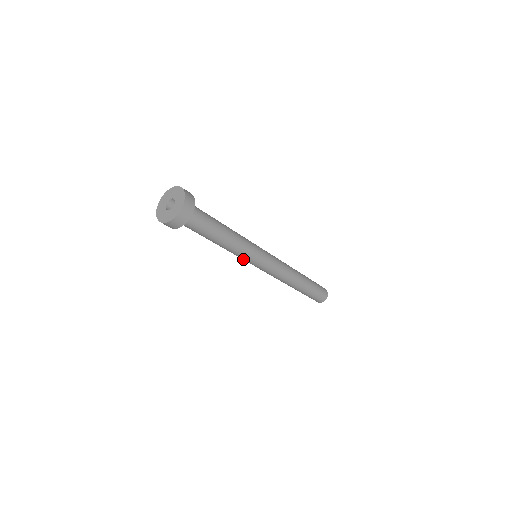
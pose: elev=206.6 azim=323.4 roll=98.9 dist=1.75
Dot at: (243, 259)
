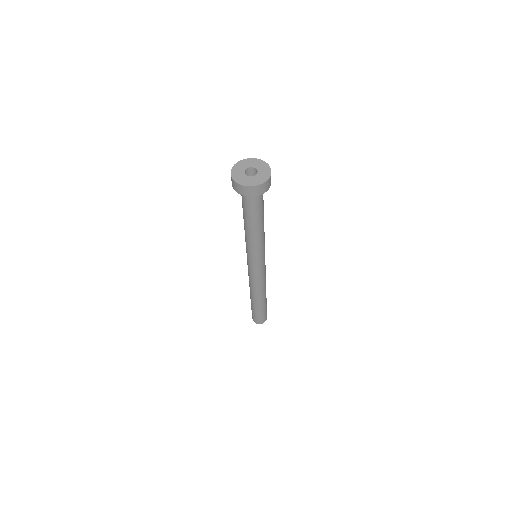
Dot at: (259, 254)
